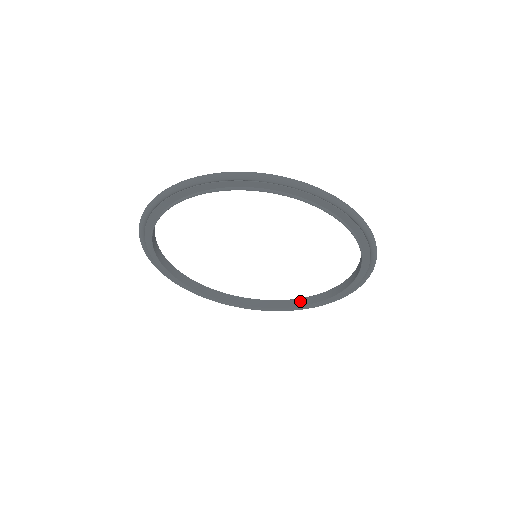
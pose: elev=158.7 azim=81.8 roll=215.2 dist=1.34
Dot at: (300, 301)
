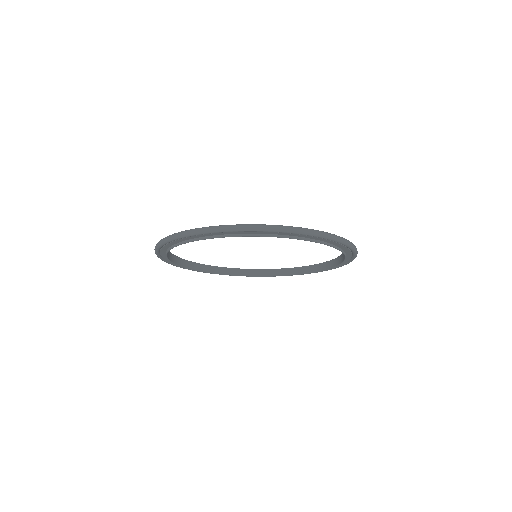
Dot at: (288, 271)
